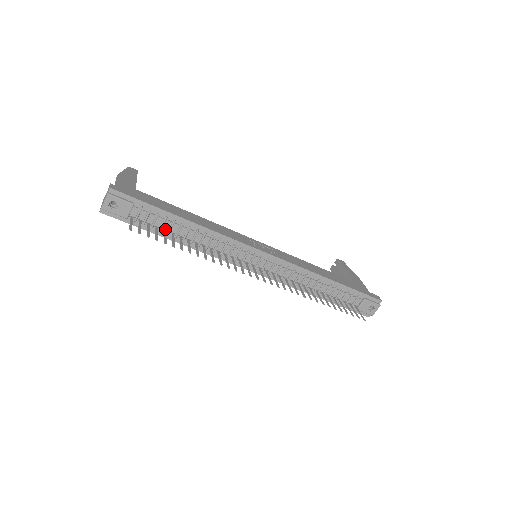
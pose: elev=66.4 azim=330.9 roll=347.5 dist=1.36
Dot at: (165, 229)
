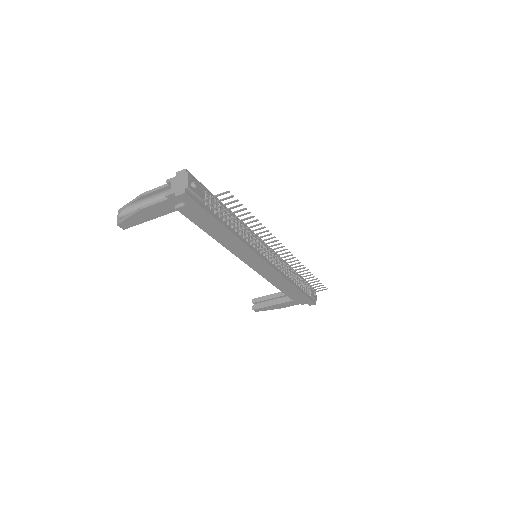
Dot at: (221, 216)
